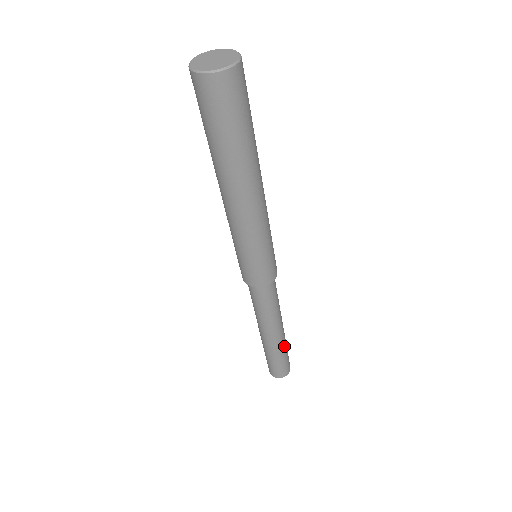
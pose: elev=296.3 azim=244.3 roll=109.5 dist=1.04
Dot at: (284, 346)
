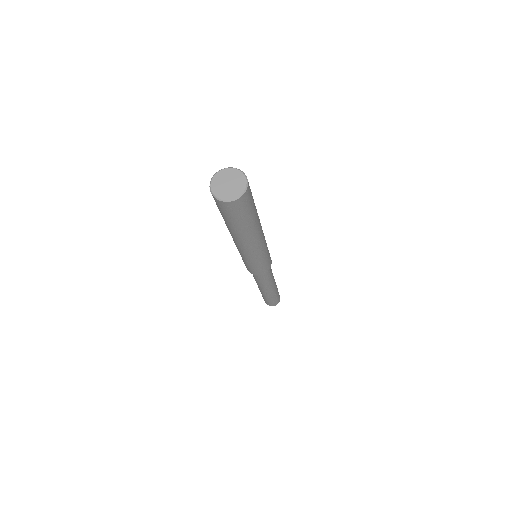
Dot at: occluded
